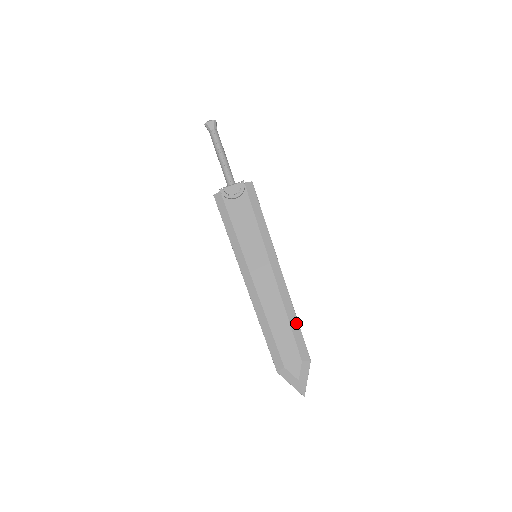
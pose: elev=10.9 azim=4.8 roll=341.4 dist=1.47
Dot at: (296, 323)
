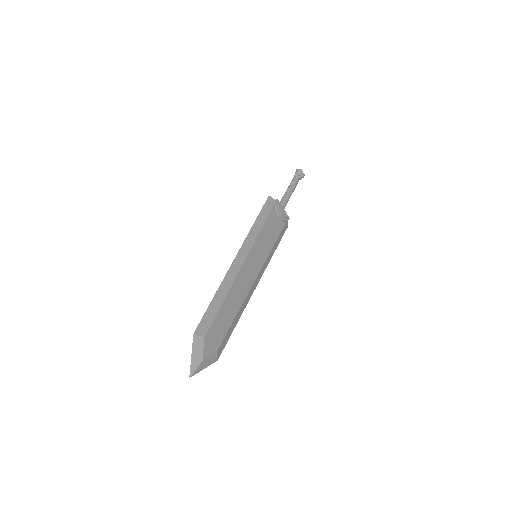
Dot at: (235, 325)
